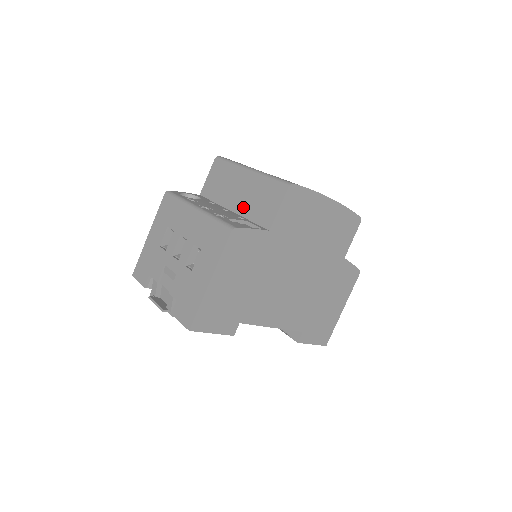
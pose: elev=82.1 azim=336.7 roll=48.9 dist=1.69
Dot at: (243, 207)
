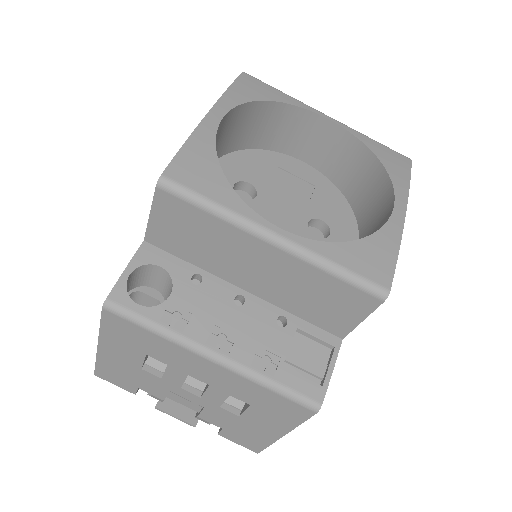
Dot at: (274, 295)
